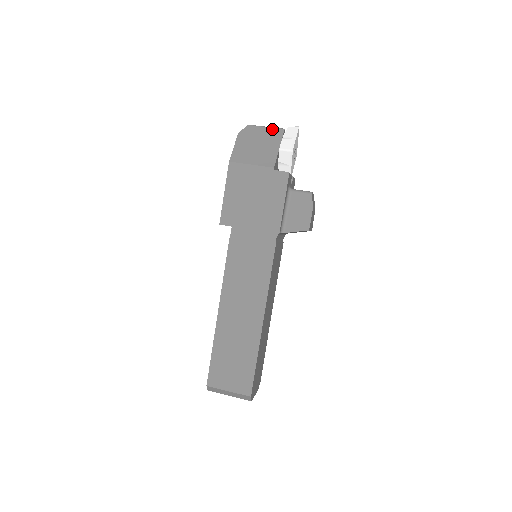
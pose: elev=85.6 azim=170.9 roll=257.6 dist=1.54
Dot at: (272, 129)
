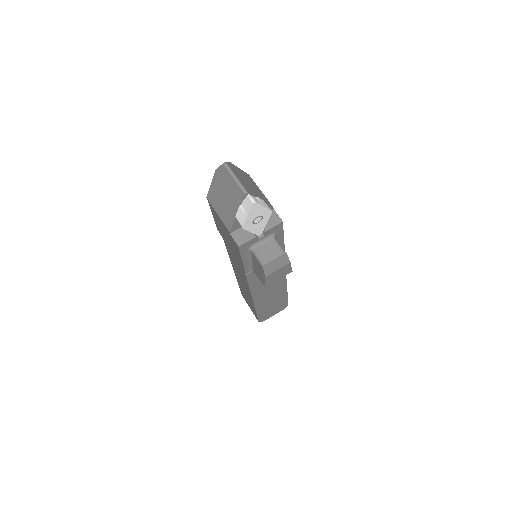
Dot at: (237, 186)
